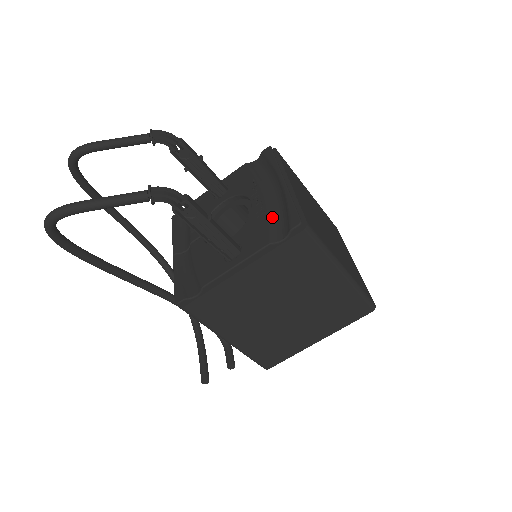
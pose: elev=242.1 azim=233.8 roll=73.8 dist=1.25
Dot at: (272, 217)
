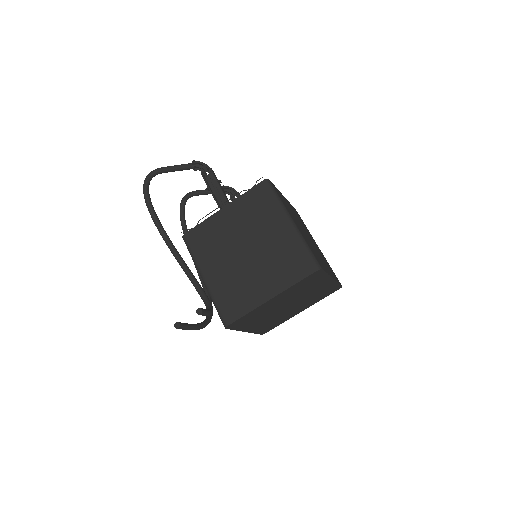
Dot at: occluded
